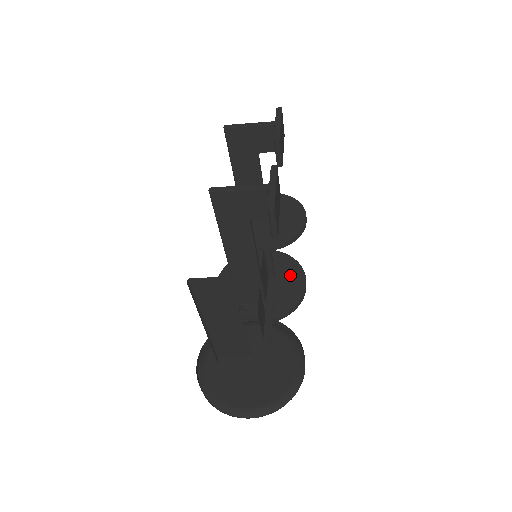
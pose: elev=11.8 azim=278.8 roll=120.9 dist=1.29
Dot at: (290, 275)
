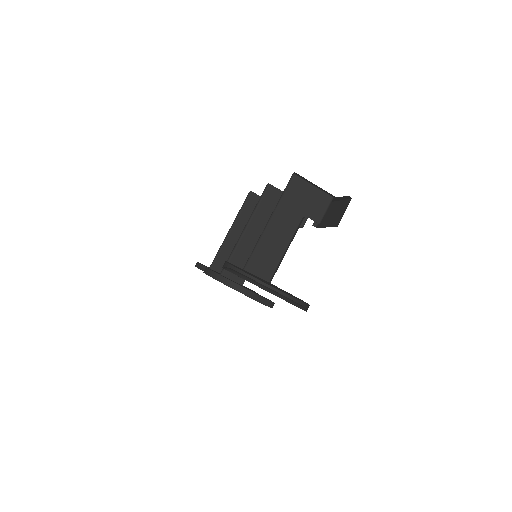
Dot at: occluded
